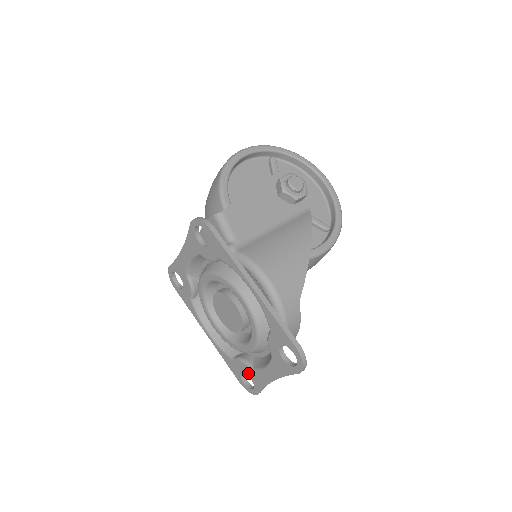
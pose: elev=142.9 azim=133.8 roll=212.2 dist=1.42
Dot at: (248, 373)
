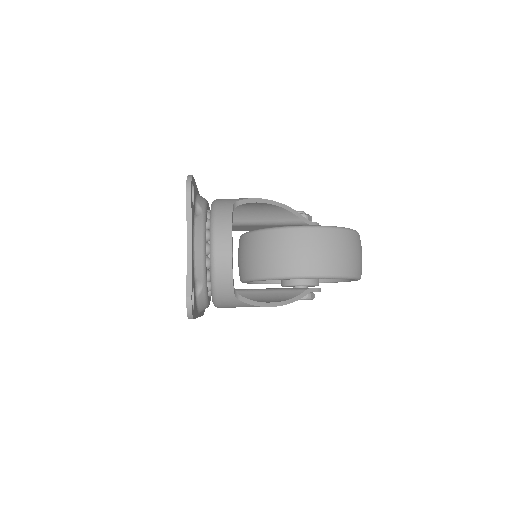
Dot at: occluded
